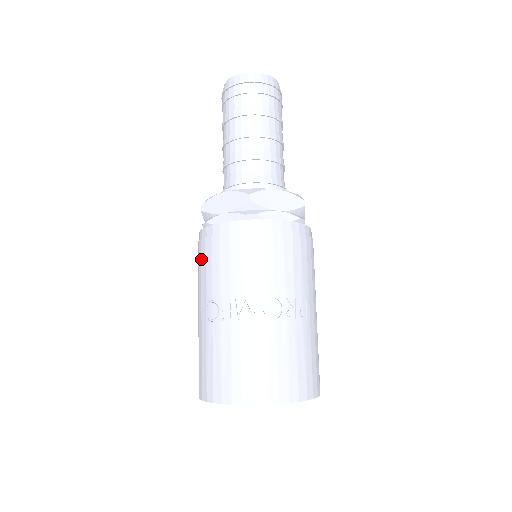
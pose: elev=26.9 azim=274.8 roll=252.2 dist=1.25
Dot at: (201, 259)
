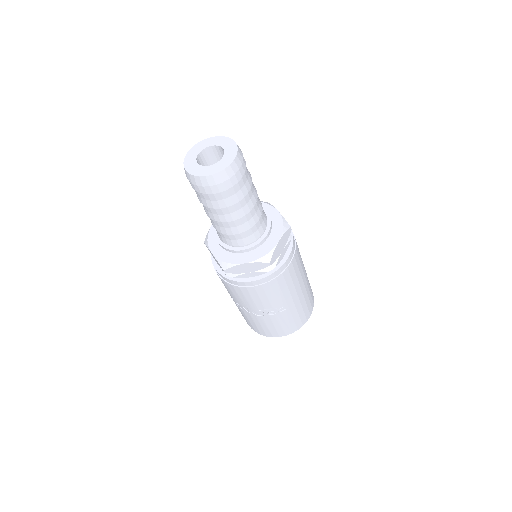
Dot at: occluded
